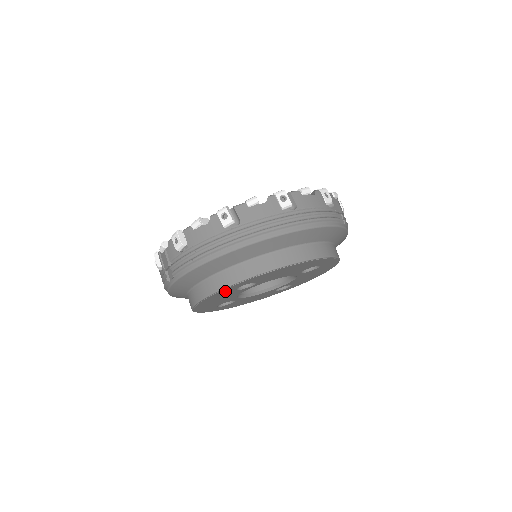
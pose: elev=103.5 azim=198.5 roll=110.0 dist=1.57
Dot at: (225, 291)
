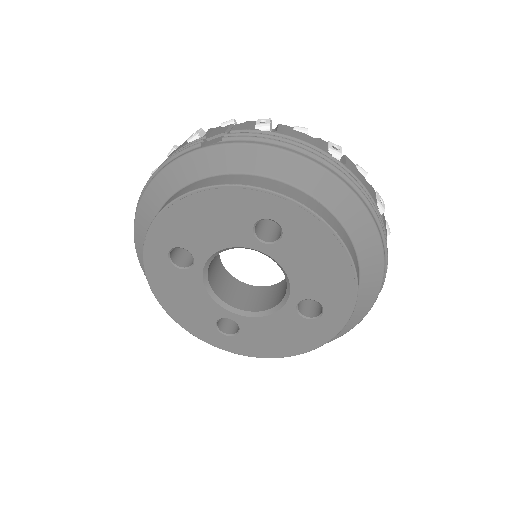
Dot at: (256, 203)
